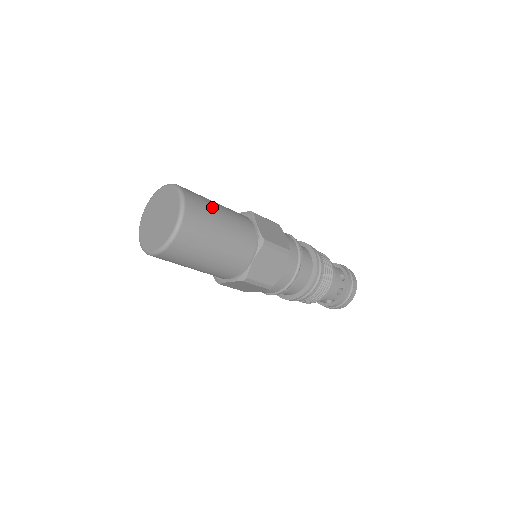
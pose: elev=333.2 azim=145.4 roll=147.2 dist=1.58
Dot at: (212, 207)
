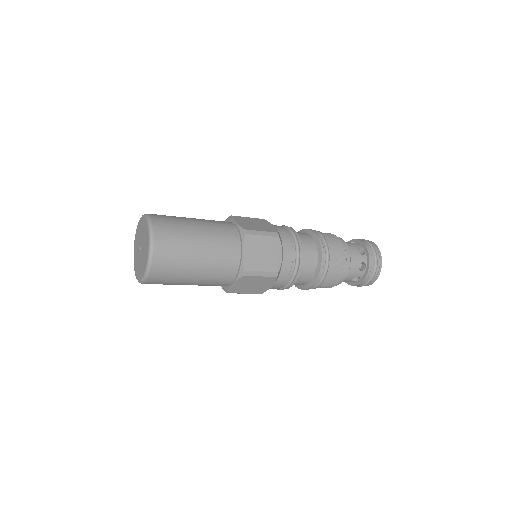
Dot at: (187, 248)
